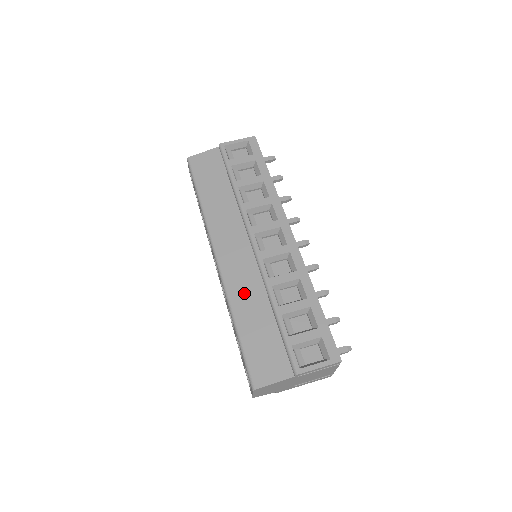
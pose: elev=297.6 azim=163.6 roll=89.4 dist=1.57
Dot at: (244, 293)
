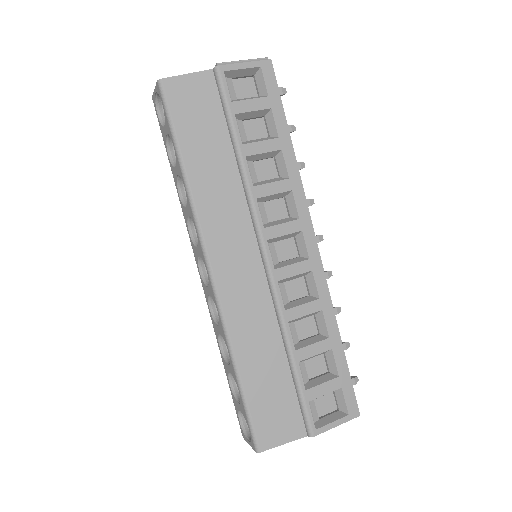
Dot at: (249, 327)
